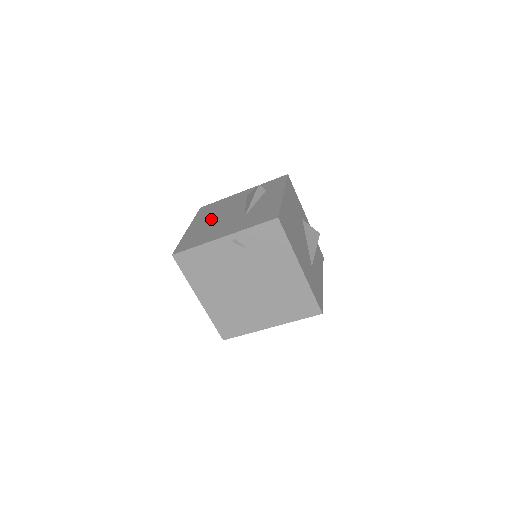
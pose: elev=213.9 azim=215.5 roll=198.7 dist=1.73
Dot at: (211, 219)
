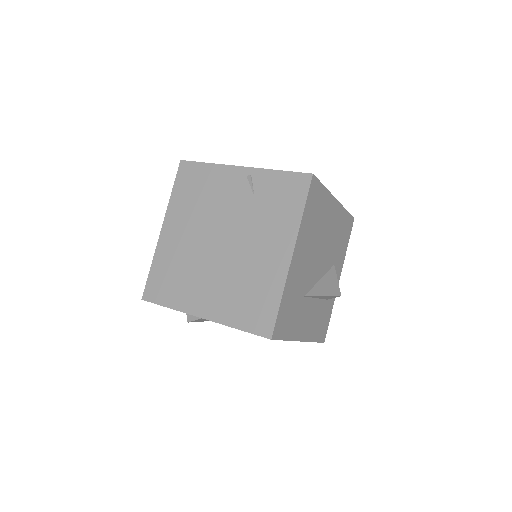
Dot at: occluded
